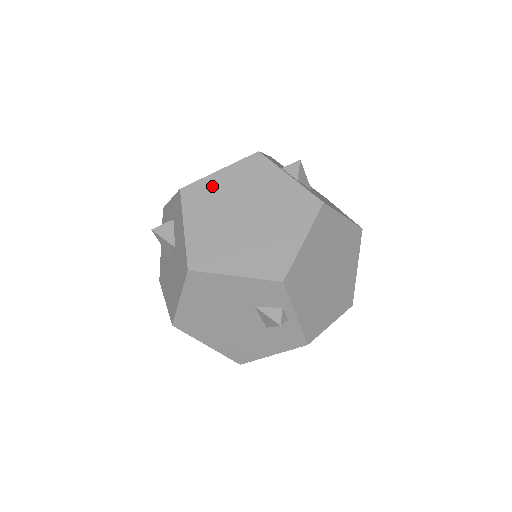
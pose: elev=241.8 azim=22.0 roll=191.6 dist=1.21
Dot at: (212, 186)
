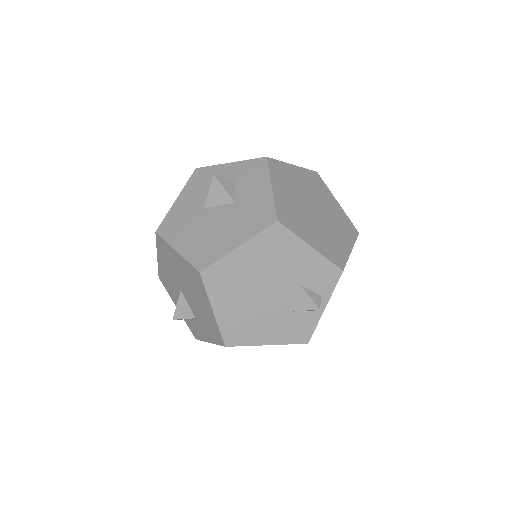
Dot at: (290, 172)
